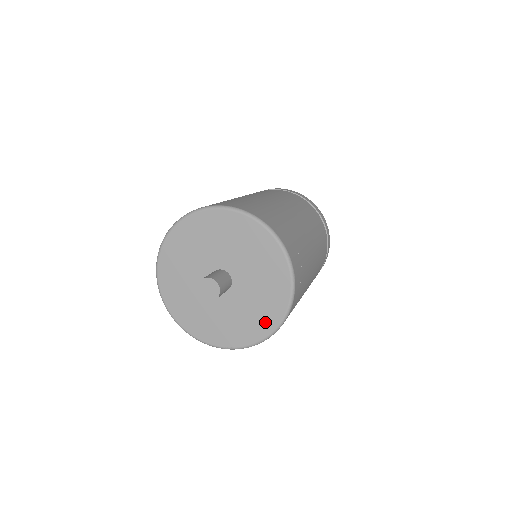
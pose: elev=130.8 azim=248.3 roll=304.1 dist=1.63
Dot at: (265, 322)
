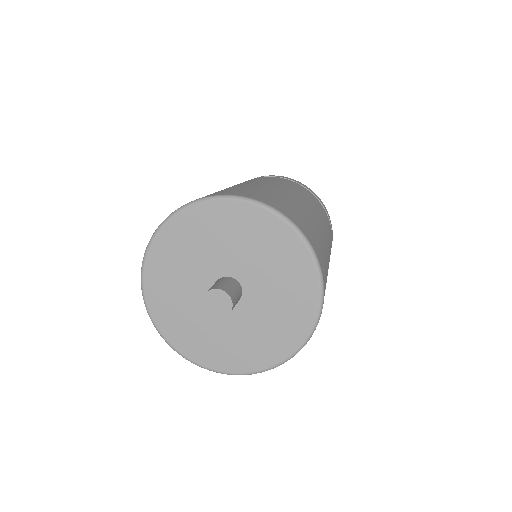
Dot at: (286, 340)
